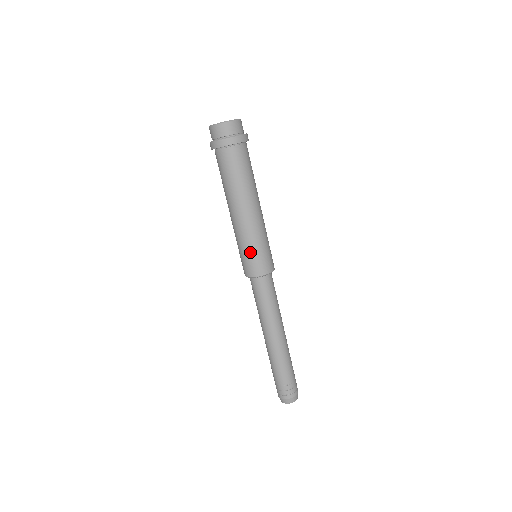
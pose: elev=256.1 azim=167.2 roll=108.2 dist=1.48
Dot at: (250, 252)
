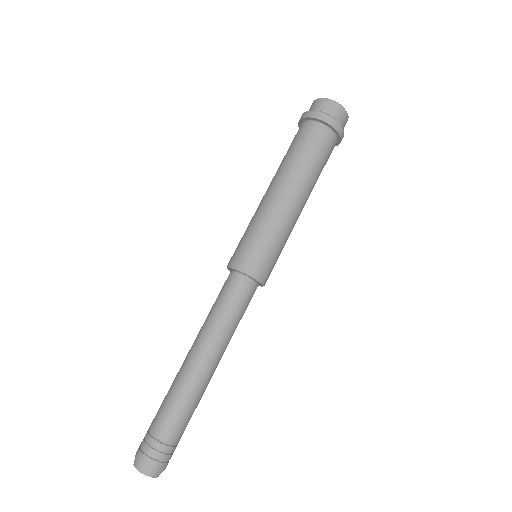
Dot at: (244, 235)
